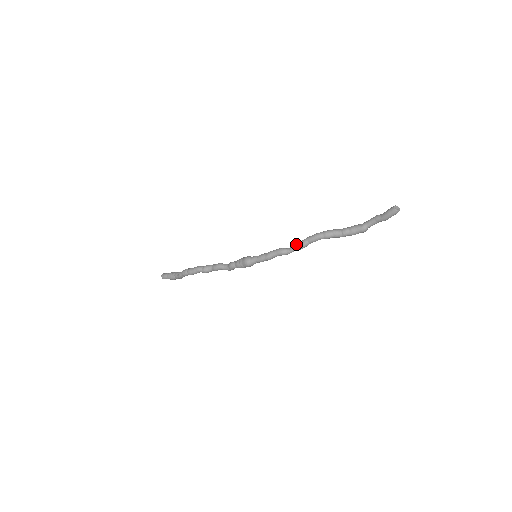
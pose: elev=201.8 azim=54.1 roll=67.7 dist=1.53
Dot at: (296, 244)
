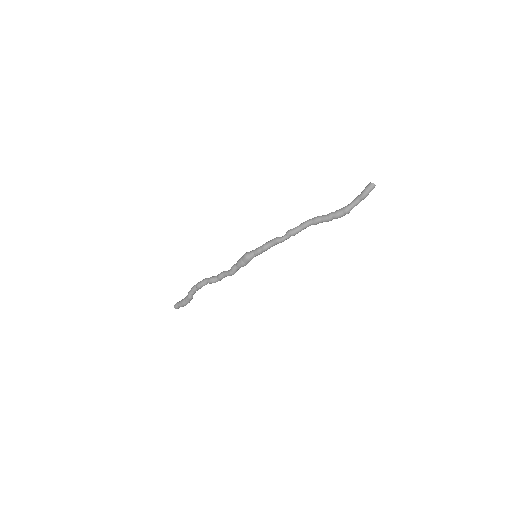
Dot at: (289, 230)
